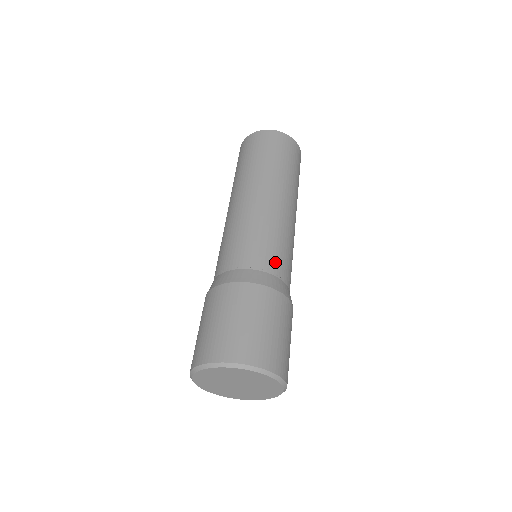
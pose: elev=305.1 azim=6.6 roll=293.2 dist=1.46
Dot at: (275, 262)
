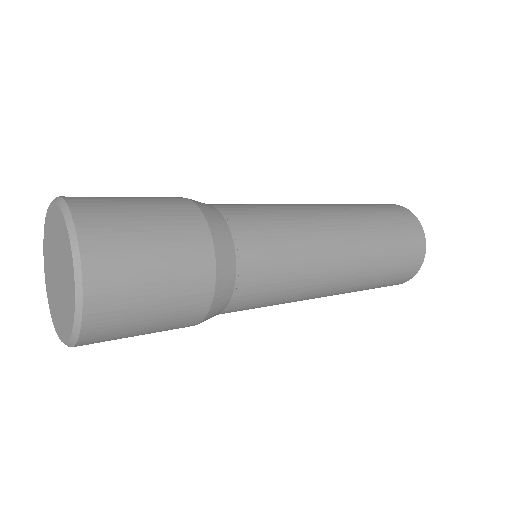
Dot at: (235, 208)
